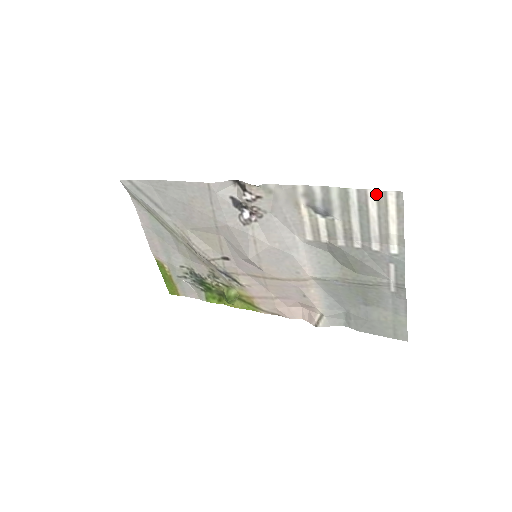
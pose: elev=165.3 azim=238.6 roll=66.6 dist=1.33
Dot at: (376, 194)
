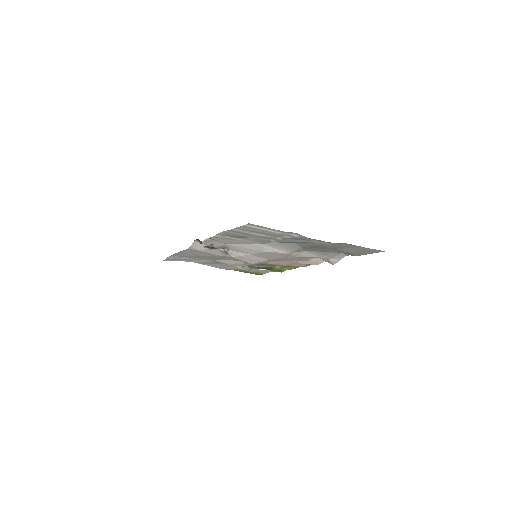
Dot at: (243, 227)
